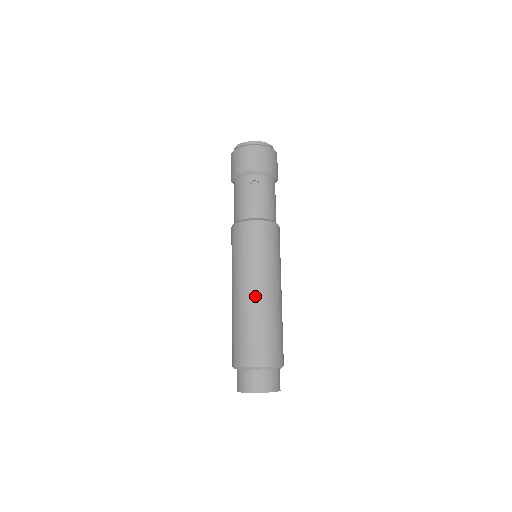
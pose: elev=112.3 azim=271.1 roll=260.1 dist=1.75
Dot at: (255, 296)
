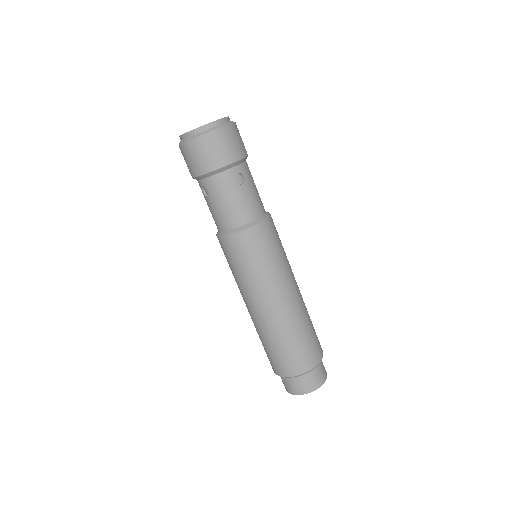
Dot at: (289, 304)
